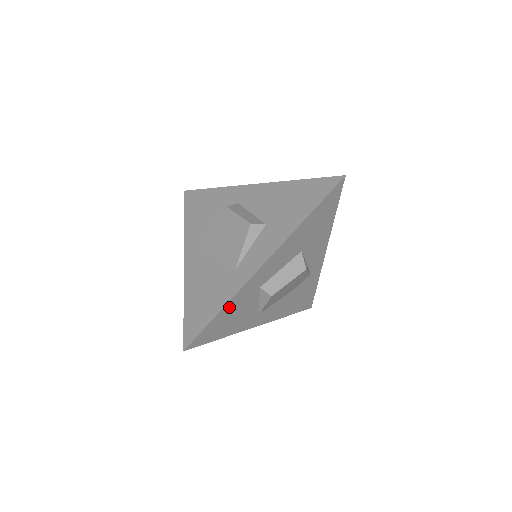
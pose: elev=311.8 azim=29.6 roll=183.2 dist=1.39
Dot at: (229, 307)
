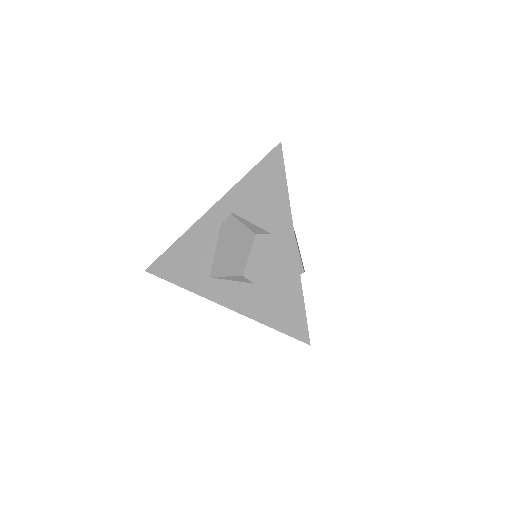
Dot at: occluded
